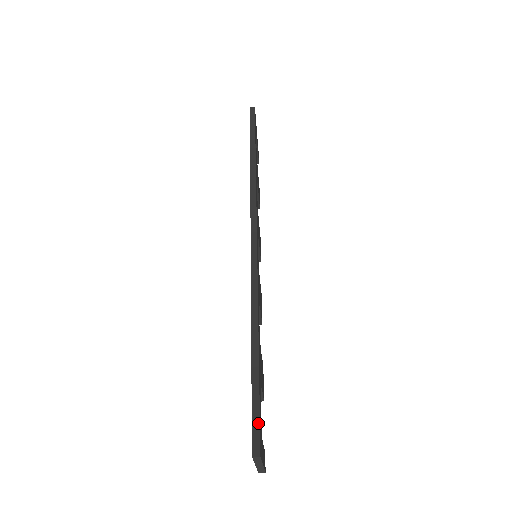
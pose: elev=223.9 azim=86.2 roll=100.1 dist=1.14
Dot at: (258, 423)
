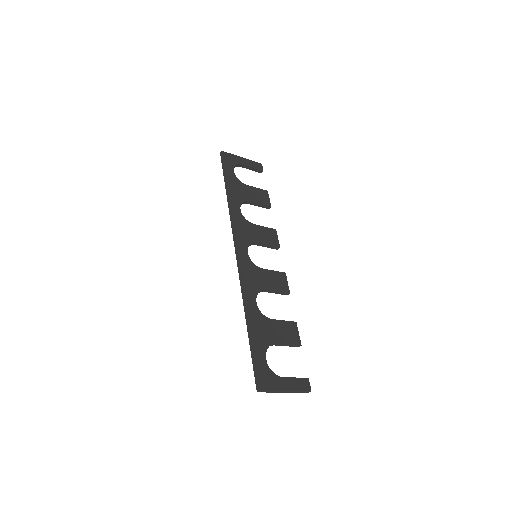
Dot at: (256, 372)
